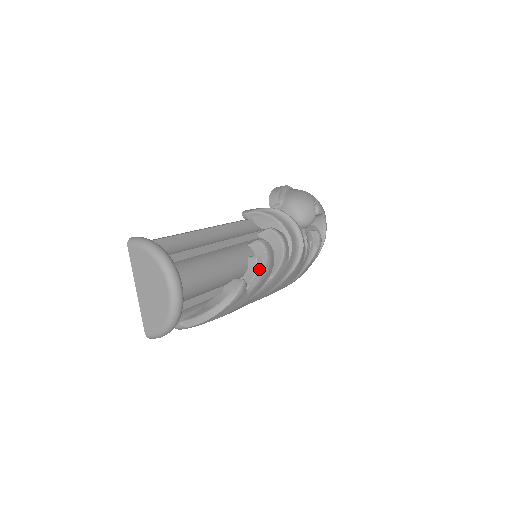
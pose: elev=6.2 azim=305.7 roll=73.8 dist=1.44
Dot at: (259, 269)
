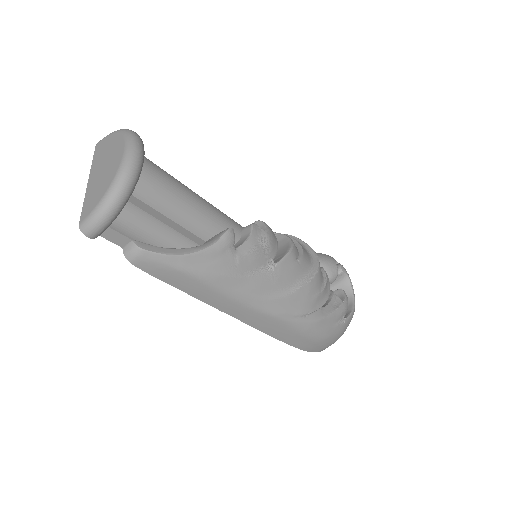
Dot at: (255, 236)
